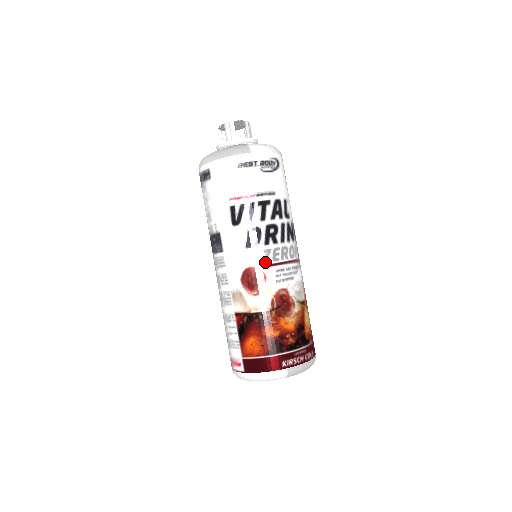
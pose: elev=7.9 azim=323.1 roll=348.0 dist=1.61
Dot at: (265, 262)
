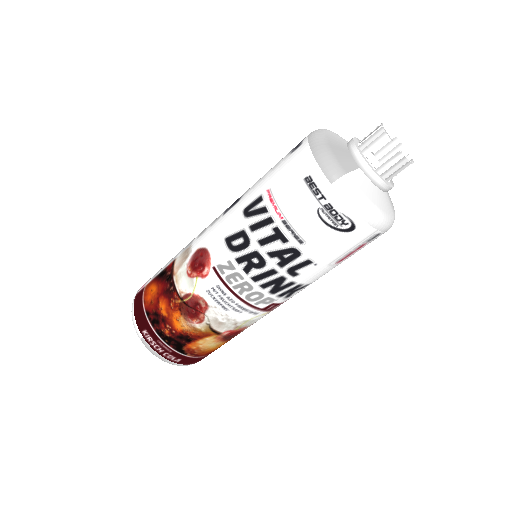
Dot at: (219, 268)
